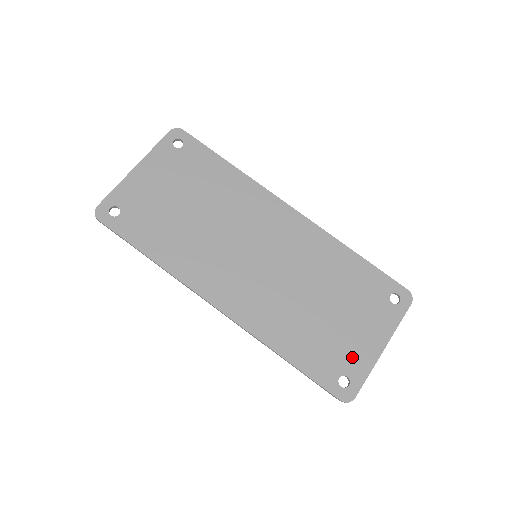
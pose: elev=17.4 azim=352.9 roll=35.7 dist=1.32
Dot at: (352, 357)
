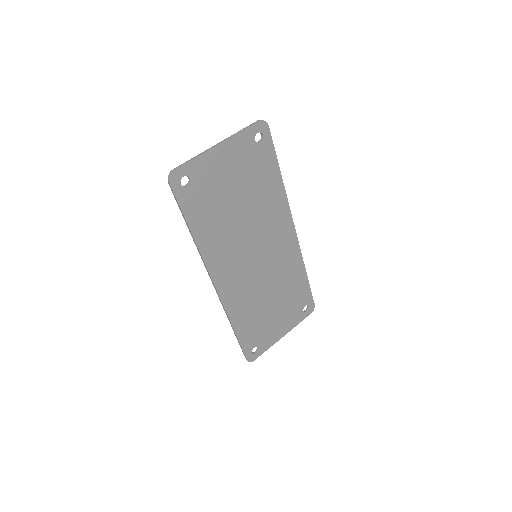
Dot at: (267, 337)
